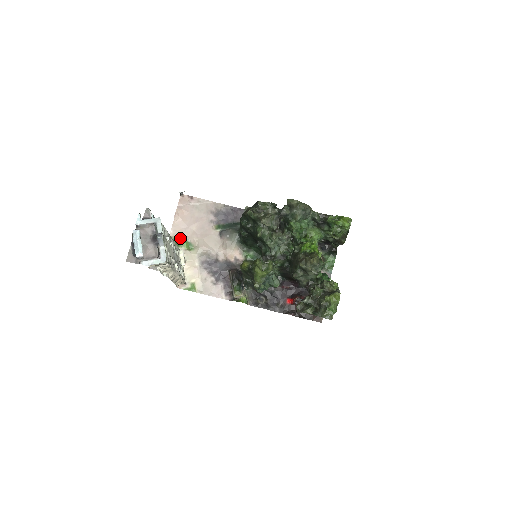
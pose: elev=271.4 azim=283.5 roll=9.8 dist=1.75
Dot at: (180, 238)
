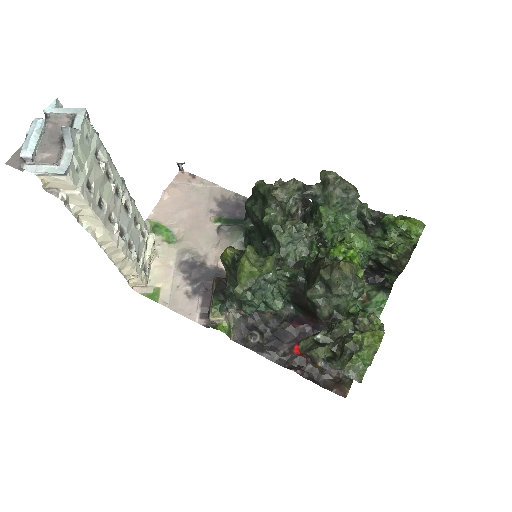
Dot at: (161, 224)
